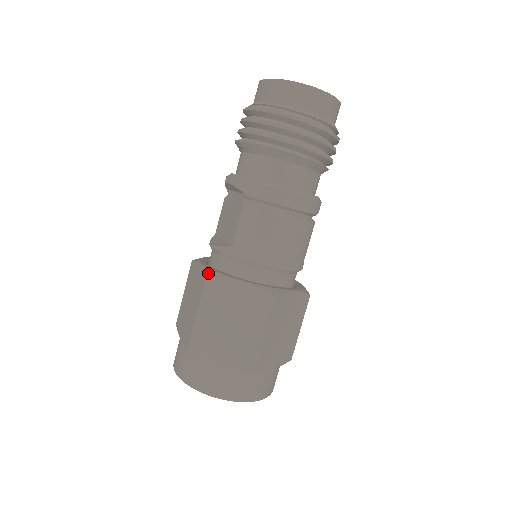
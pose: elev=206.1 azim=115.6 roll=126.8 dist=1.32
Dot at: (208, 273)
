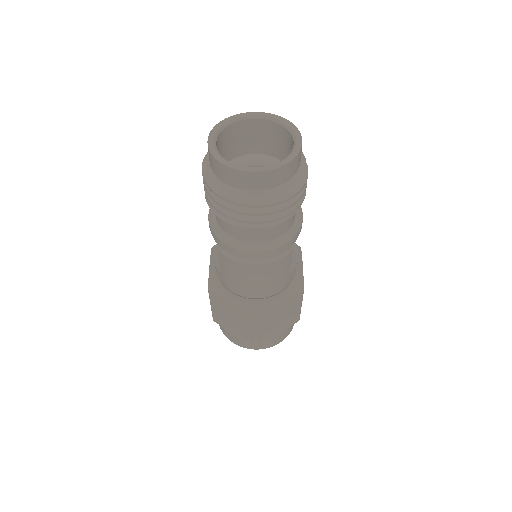
Dot at: (209, 286)
